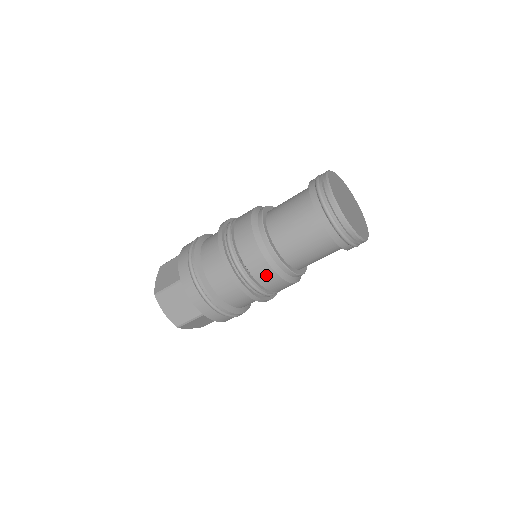
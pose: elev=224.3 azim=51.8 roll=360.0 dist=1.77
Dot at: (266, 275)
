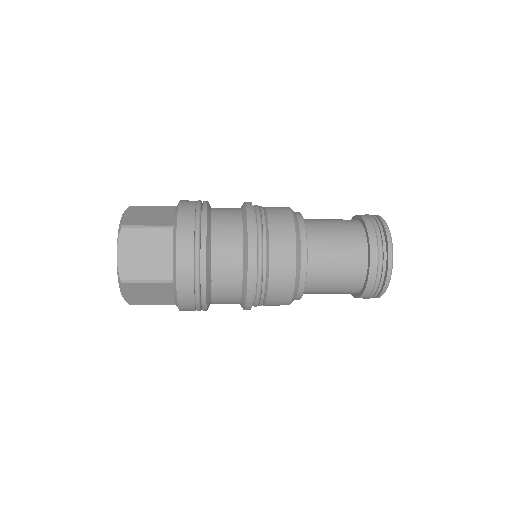
Dot at: (284, 273)
